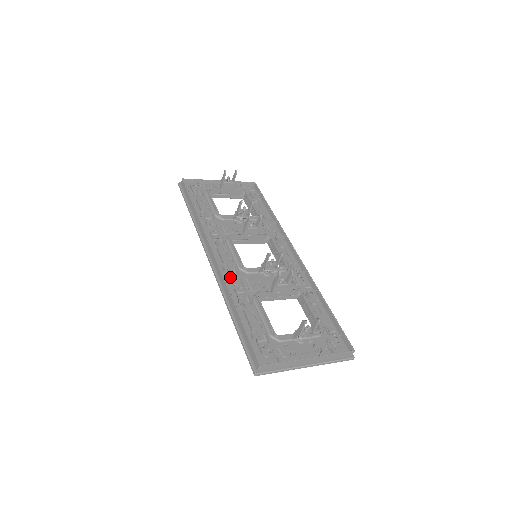
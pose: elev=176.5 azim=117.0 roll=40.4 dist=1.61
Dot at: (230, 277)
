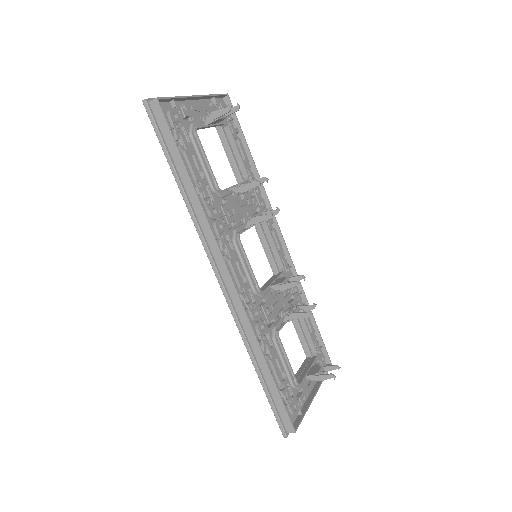
Dot at: (251, 312)
